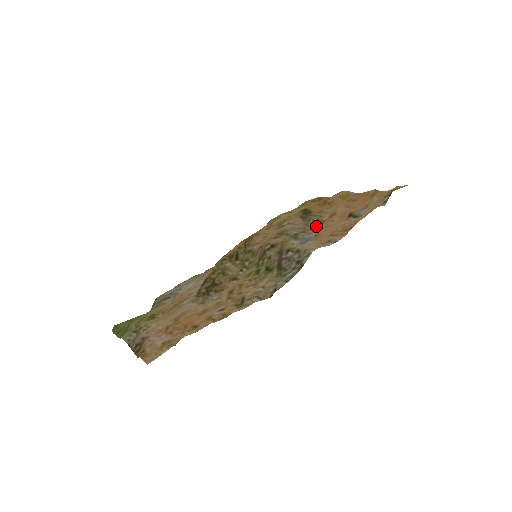
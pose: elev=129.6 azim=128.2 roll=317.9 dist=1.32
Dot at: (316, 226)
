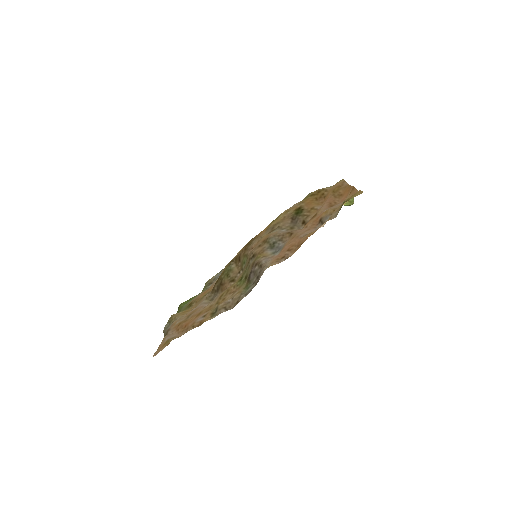
Dot at: (290, 234)
